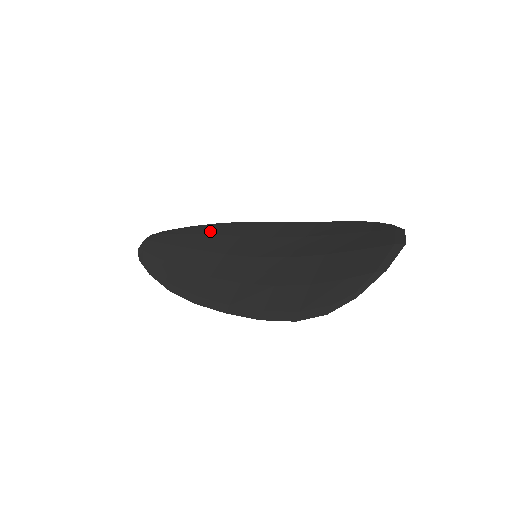
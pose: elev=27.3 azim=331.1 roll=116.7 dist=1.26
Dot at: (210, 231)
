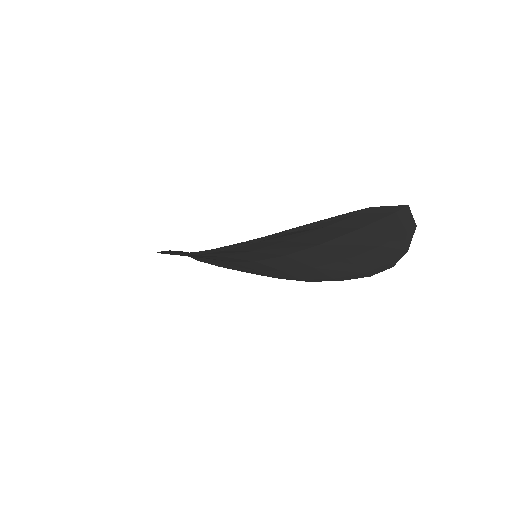
Dot at: occluded
